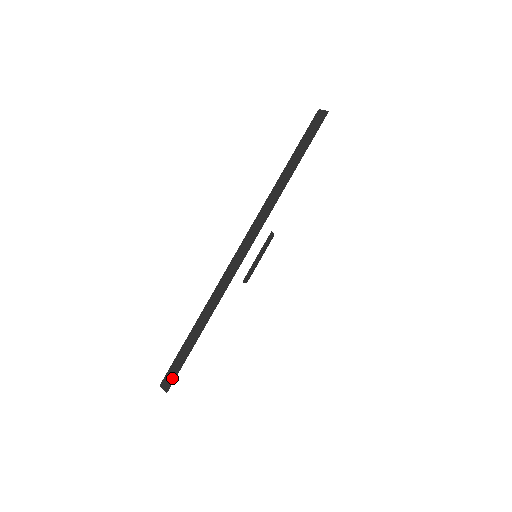
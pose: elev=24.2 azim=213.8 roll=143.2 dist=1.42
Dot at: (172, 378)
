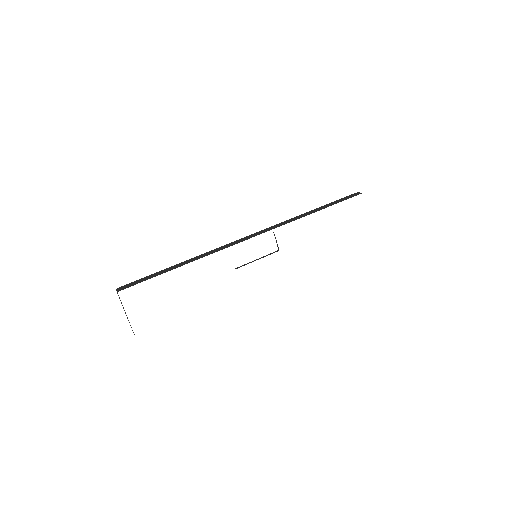
Dot at: (131, 285)
